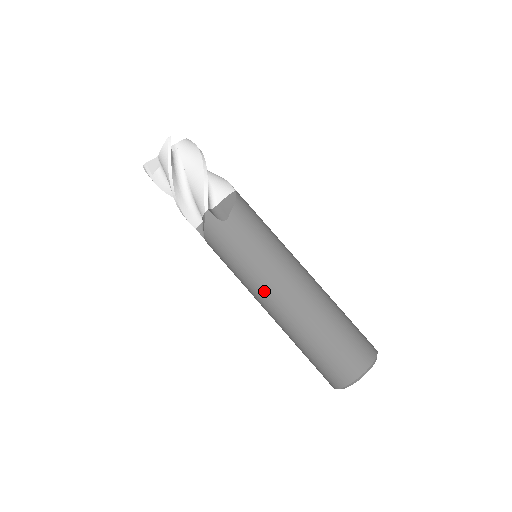
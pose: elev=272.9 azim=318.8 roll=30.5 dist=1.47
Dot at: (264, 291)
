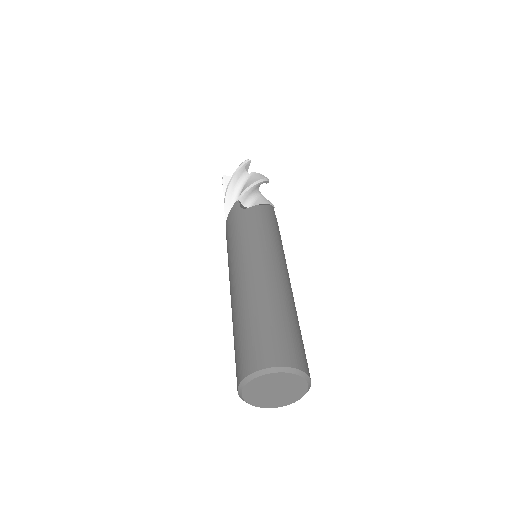
Dot at: (236, 266)
